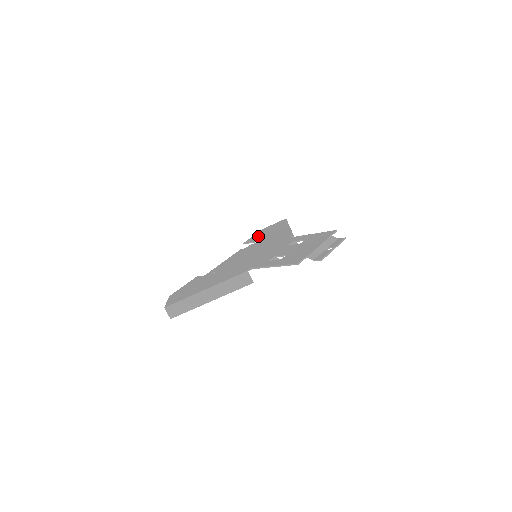
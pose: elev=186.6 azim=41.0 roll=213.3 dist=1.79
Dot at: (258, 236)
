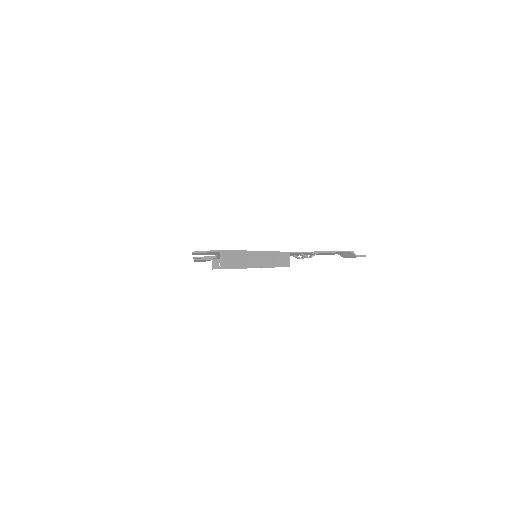
Dot at: occluded
